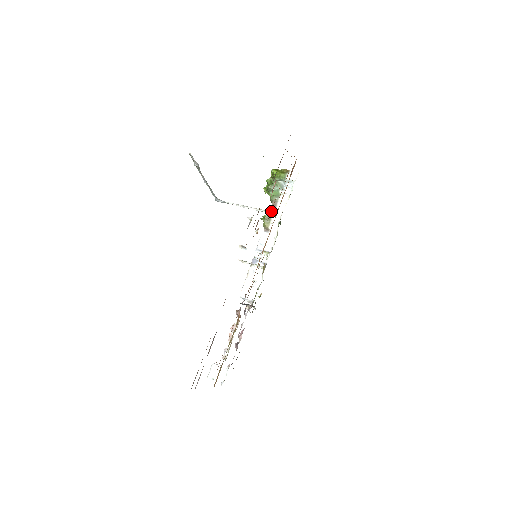
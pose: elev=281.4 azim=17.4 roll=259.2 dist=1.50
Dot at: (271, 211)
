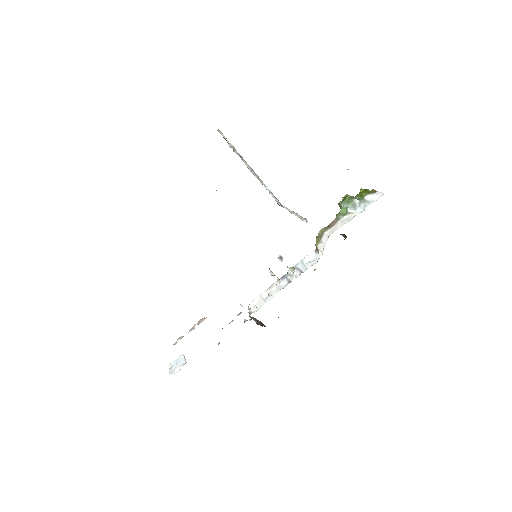
Dot at: (326, 228)
